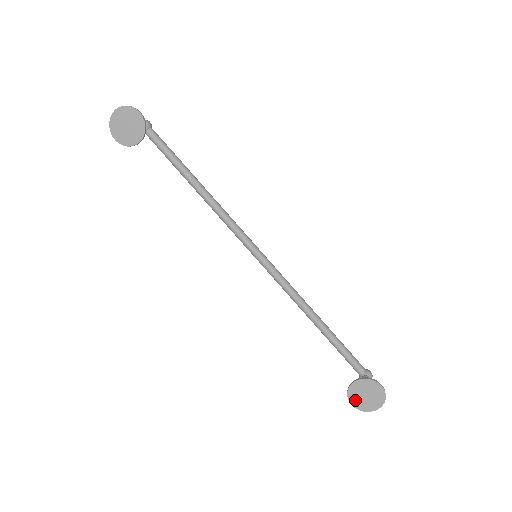
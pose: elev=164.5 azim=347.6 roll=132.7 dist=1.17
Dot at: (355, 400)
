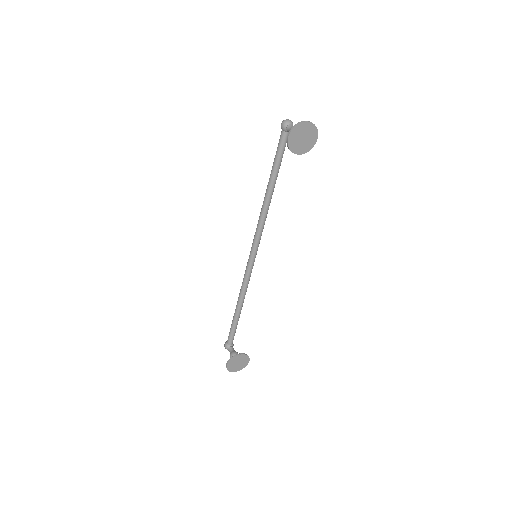
Dot at: (231, 364)
